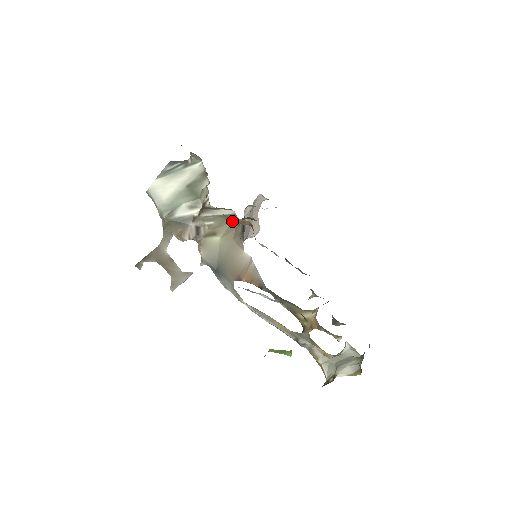
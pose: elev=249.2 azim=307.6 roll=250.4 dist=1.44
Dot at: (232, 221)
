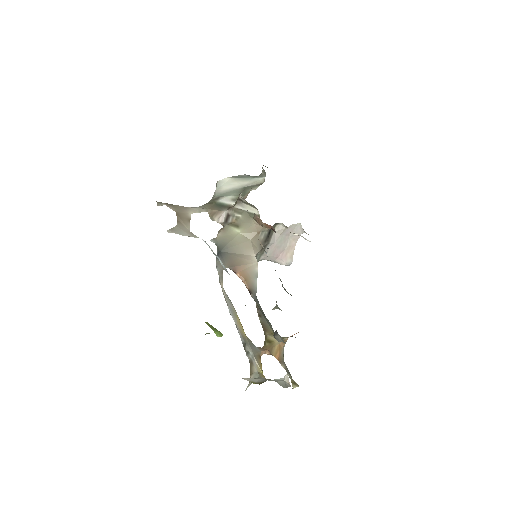
Dot at: (256, 222)
